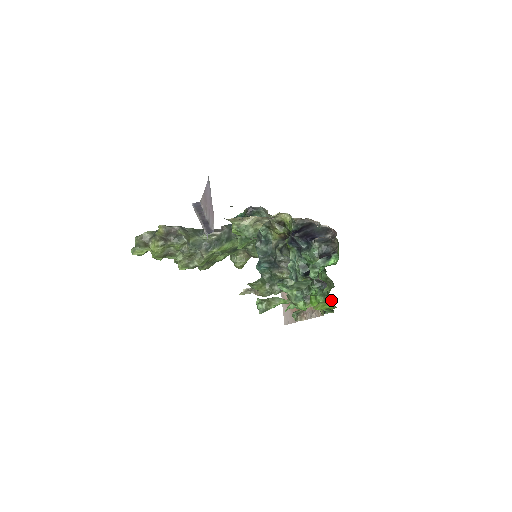
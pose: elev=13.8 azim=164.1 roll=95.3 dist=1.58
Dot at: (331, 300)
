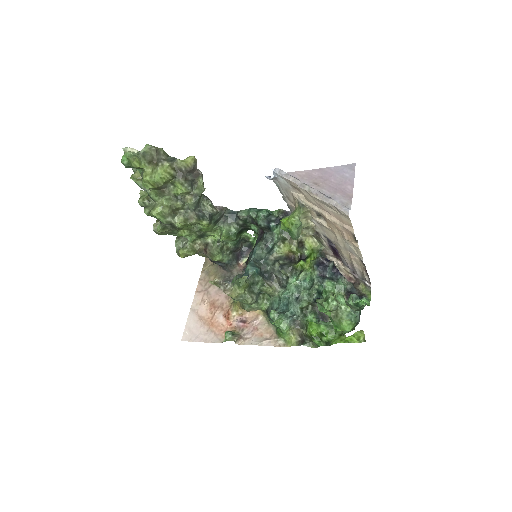
Dot at: (341, 334)
